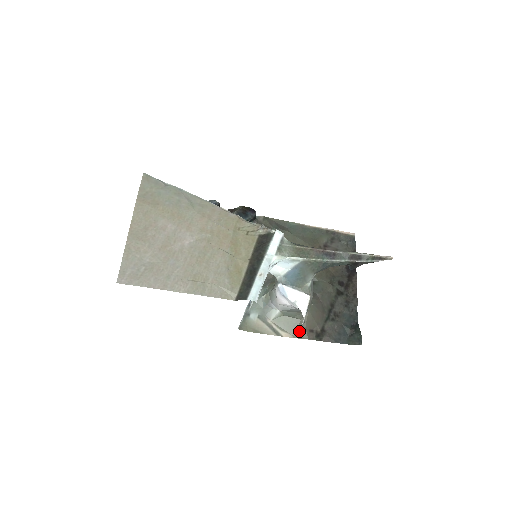
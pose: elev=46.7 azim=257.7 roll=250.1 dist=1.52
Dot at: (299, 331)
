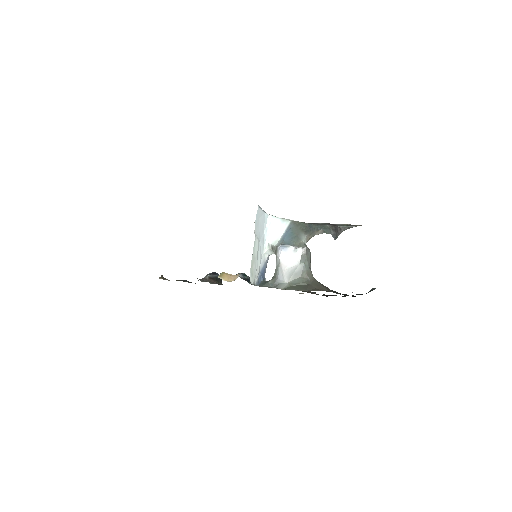
Dot at: (311, 289)
